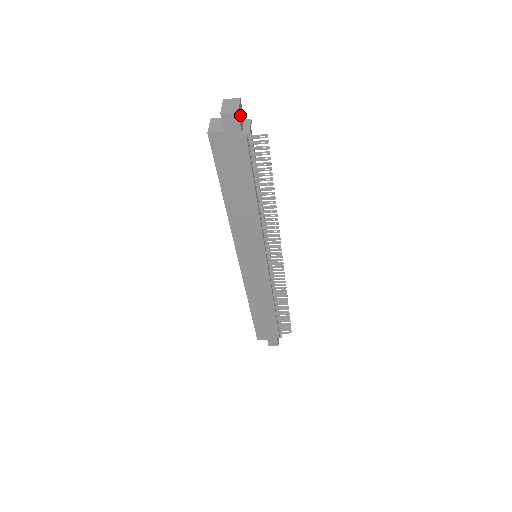
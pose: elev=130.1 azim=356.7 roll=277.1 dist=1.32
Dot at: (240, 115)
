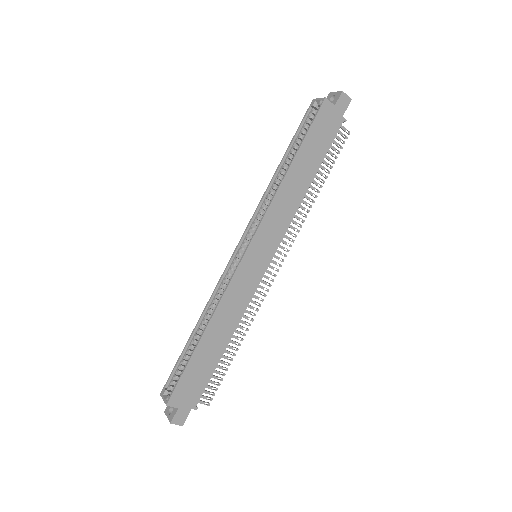
Dot at: occluded
